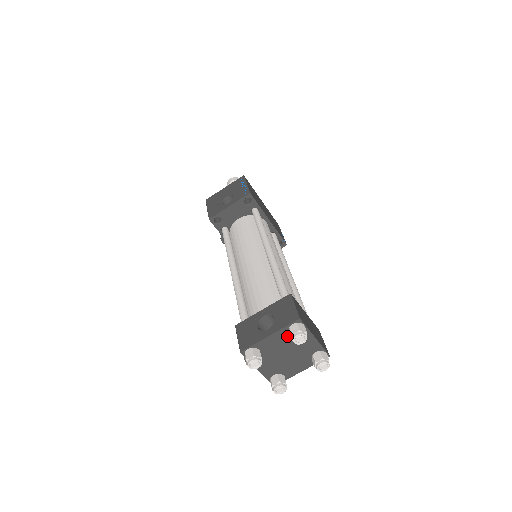
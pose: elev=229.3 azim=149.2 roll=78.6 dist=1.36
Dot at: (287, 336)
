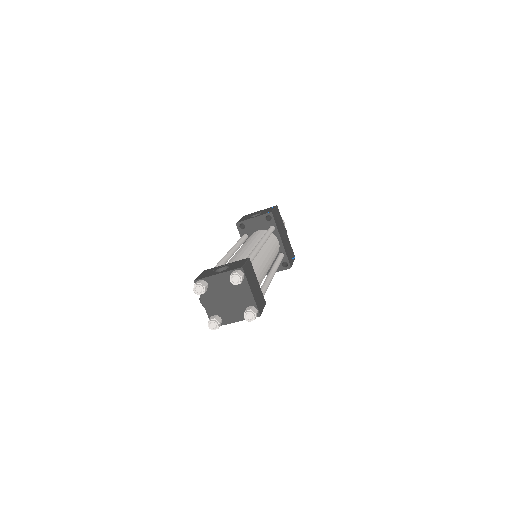
Dot at: occluded
